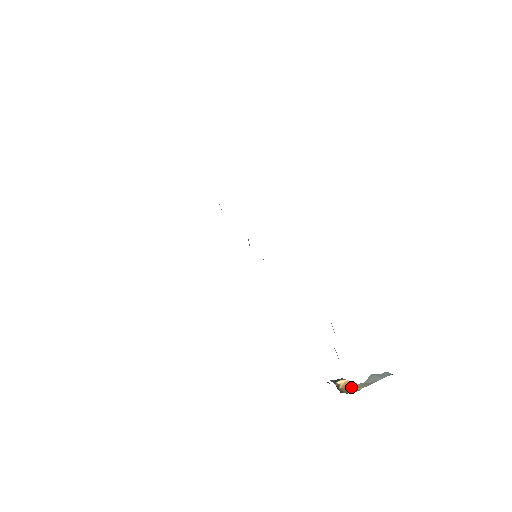
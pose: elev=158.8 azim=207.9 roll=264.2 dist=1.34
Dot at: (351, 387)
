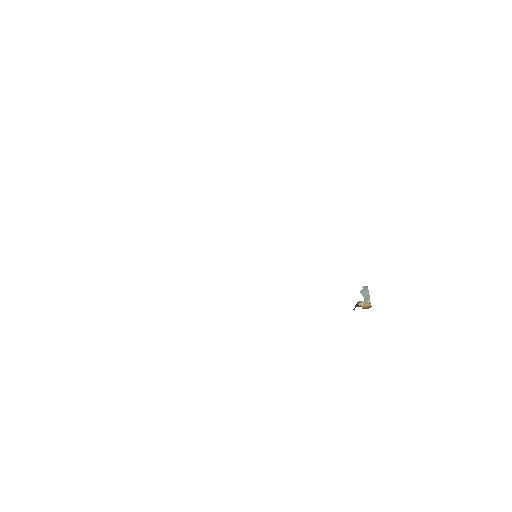
Dot at: (365, 304)
